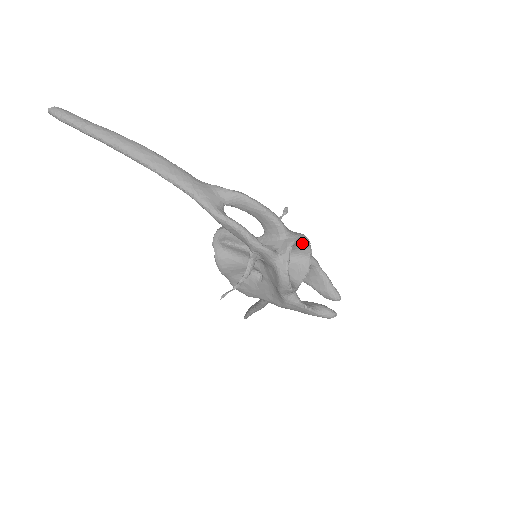
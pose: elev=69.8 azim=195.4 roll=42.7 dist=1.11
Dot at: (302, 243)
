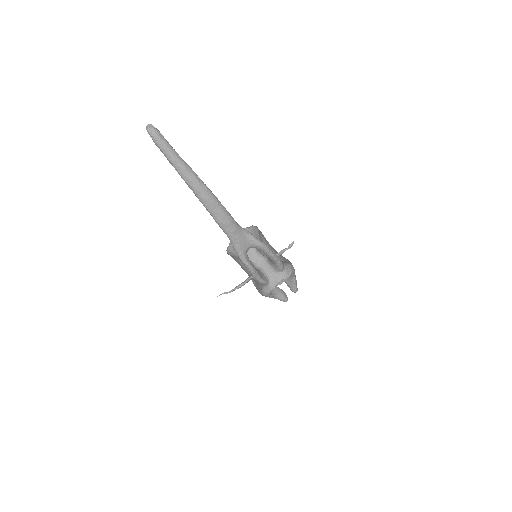
Dot at: occluded
